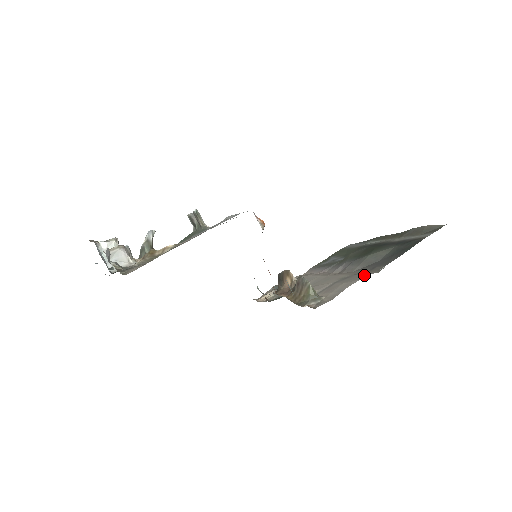
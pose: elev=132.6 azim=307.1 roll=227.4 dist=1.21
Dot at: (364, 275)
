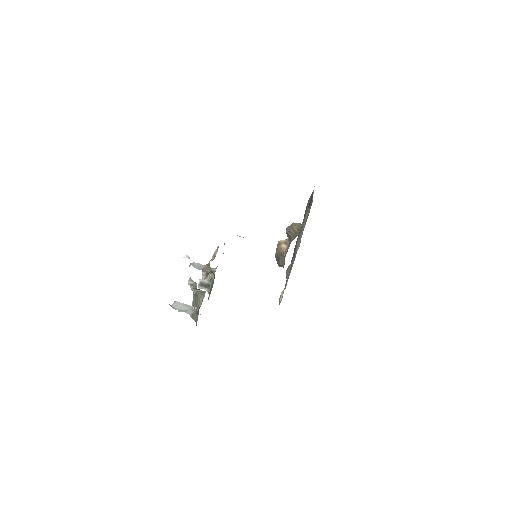
Dot at: occluded
